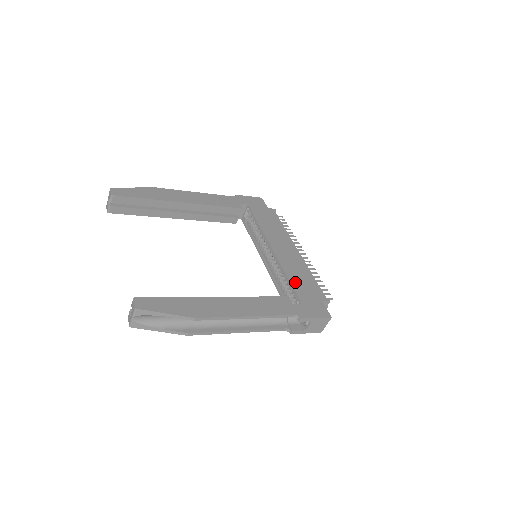
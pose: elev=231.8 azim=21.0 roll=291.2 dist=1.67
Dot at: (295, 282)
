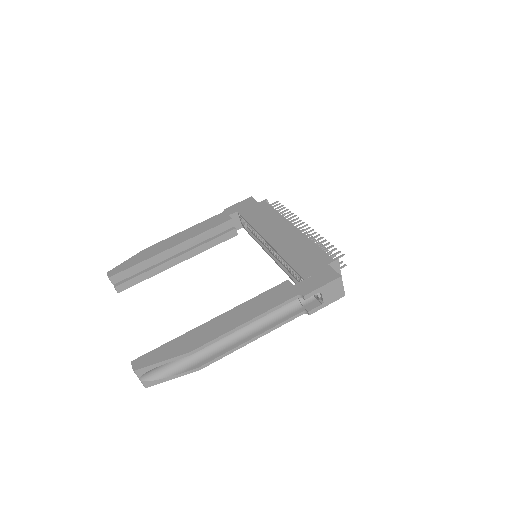
Dot at: (294, 261)
